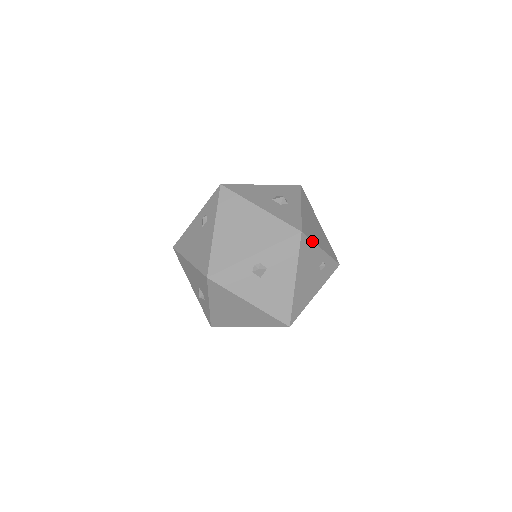
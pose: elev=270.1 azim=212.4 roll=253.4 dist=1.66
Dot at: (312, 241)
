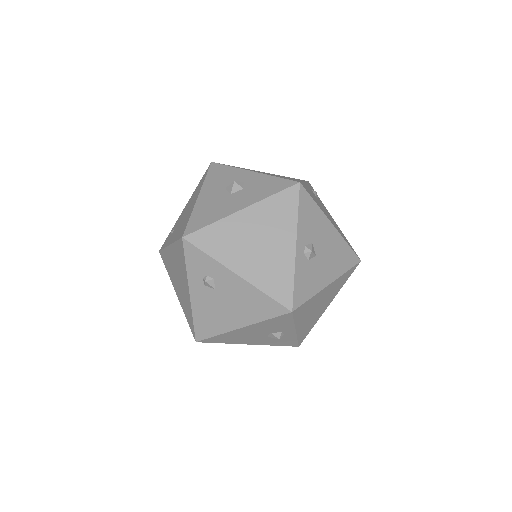
Dot at: (302, 182)
